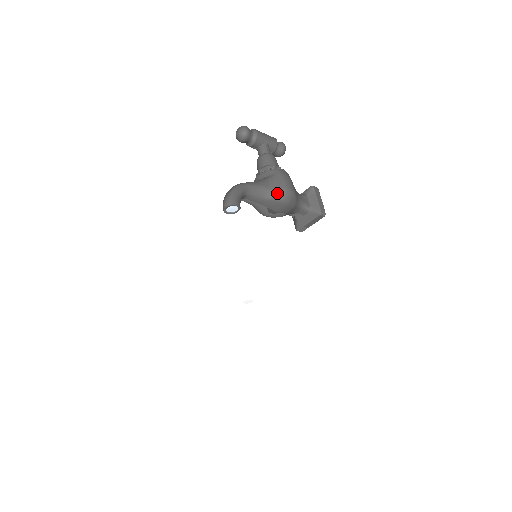
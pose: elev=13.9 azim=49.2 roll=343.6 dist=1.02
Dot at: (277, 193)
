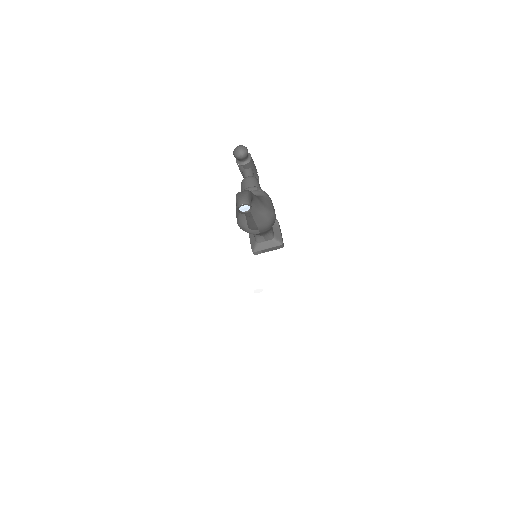
Dot at: (268, 212)
